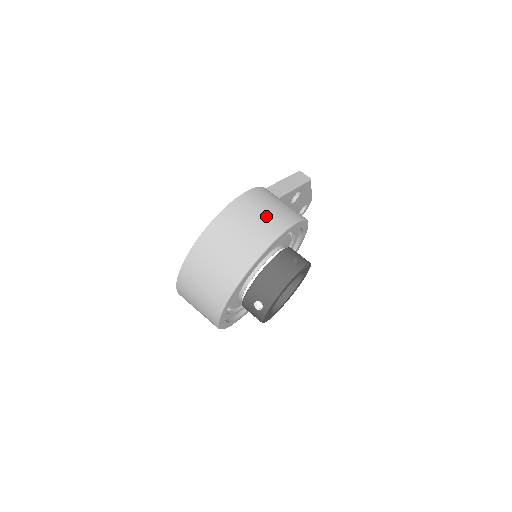
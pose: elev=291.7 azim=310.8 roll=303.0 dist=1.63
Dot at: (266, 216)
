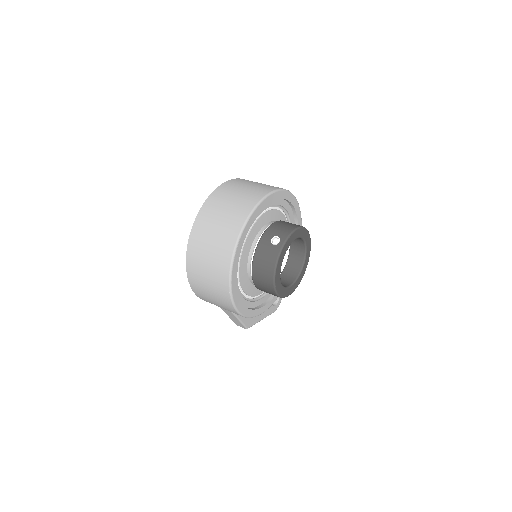
Dot at: occluded
